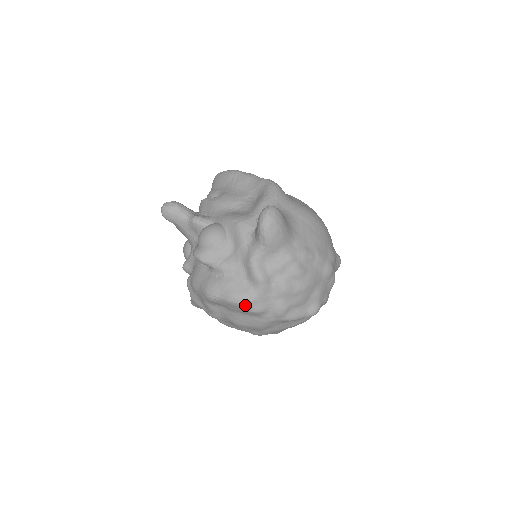
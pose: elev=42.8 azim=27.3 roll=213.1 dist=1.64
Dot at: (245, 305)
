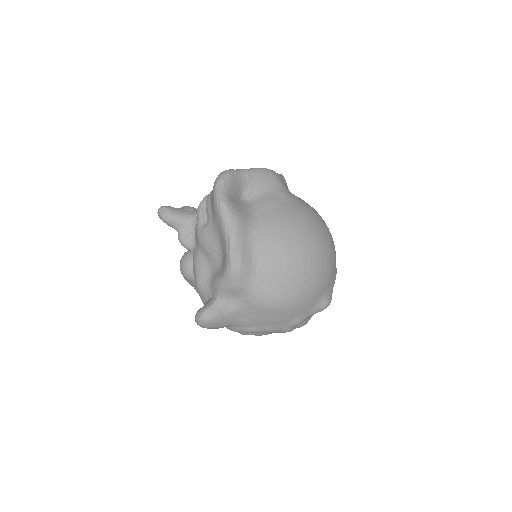
Dot at: occluded
